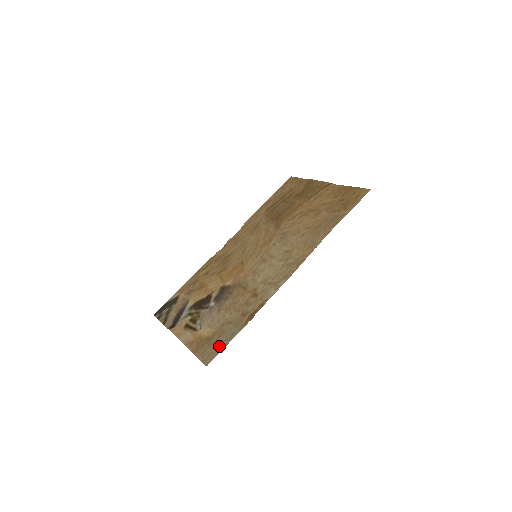
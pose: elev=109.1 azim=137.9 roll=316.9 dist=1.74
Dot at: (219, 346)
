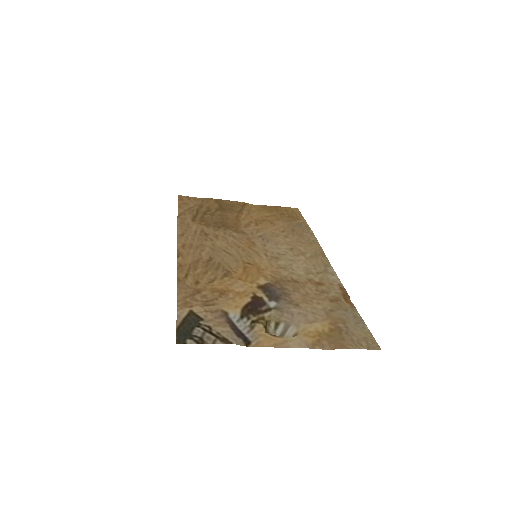
Dot at: (361, 330)
